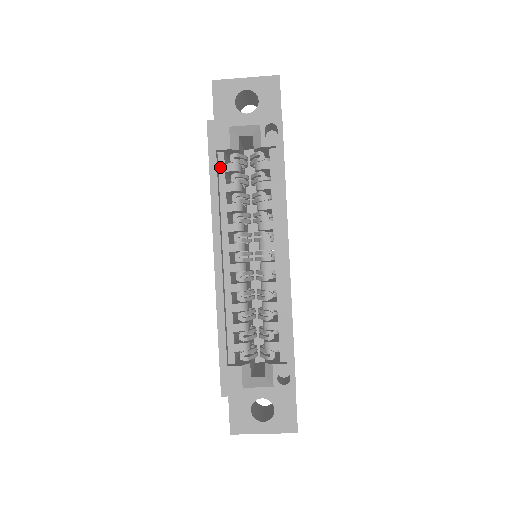
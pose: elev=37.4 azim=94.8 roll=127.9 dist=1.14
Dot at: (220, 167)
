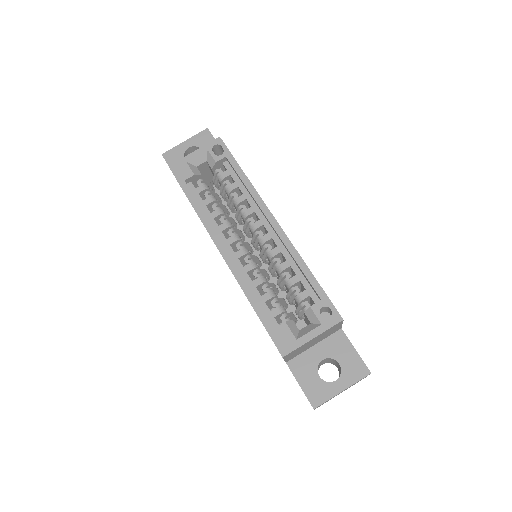
Dot at: (193, 192)
